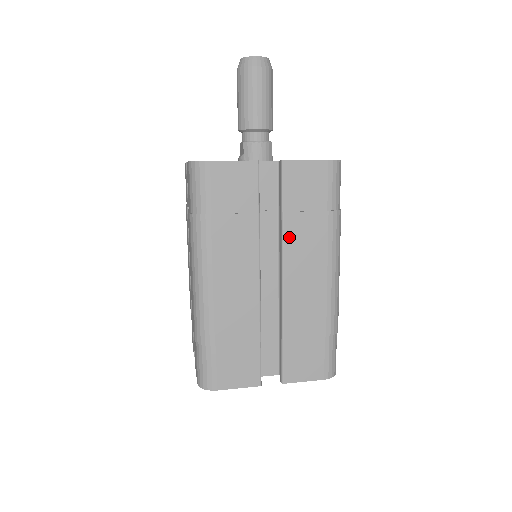
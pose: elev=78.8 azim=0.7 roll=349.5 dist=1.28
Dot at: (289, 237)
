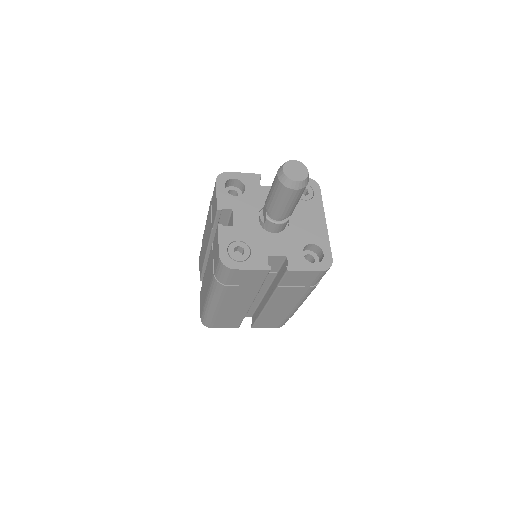
Dot at: (278, 294)
